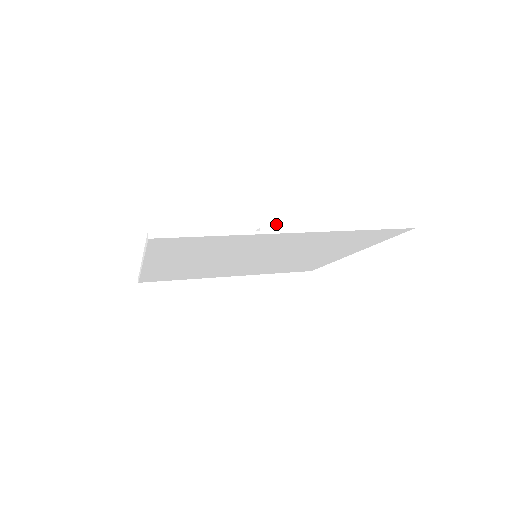
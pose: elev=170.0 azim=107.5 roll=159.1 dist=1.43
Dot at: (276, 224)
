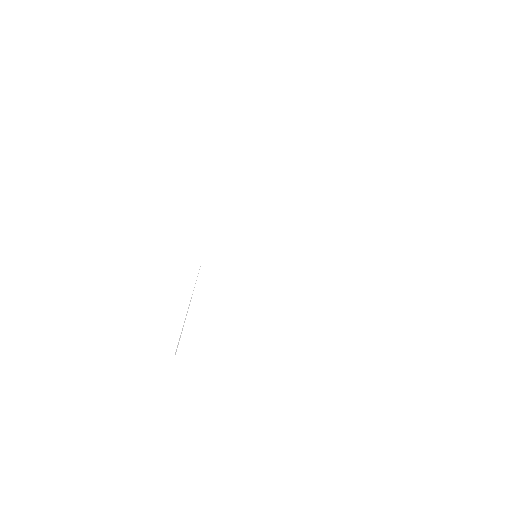
Dot at: (214, 360)
